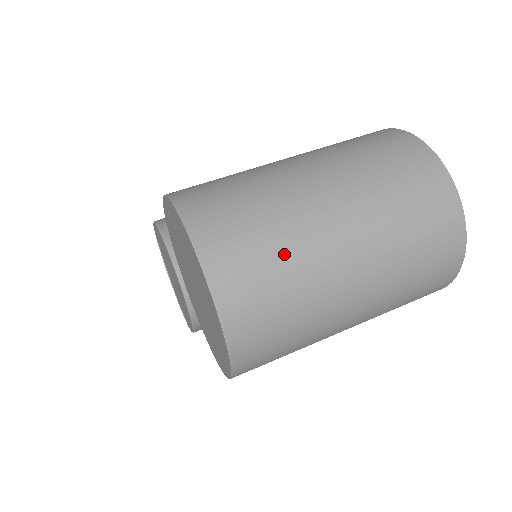
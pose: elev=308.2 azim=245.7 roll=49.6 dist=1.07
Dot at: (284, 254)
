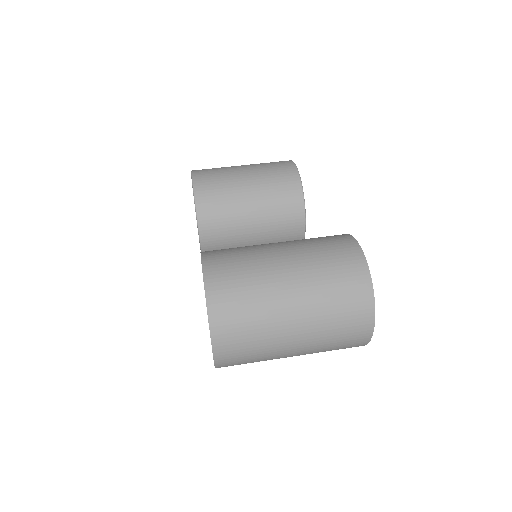
Dot at: (258, 348)
